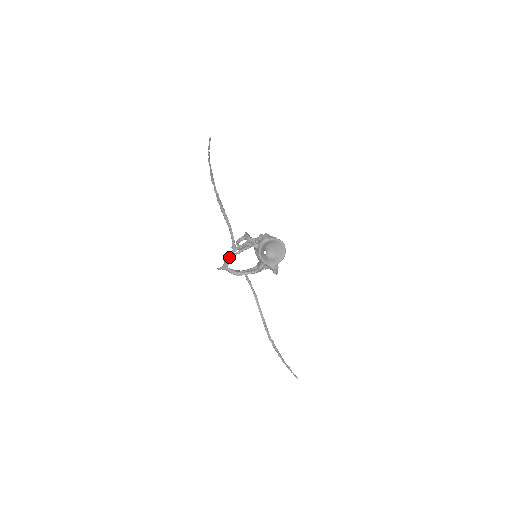
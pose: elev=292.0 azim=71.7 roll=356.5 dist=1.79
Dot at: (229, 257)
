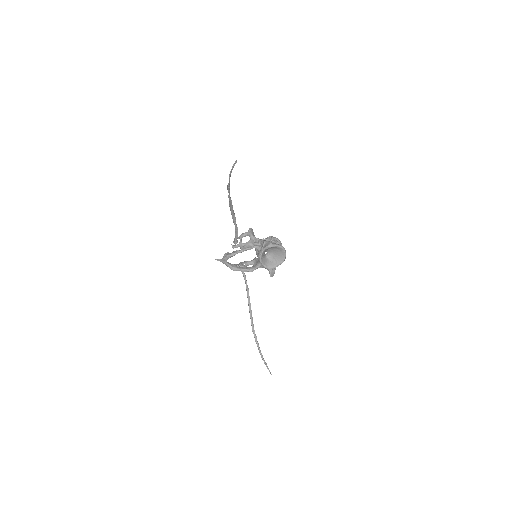
Dot at: (230, 254)
